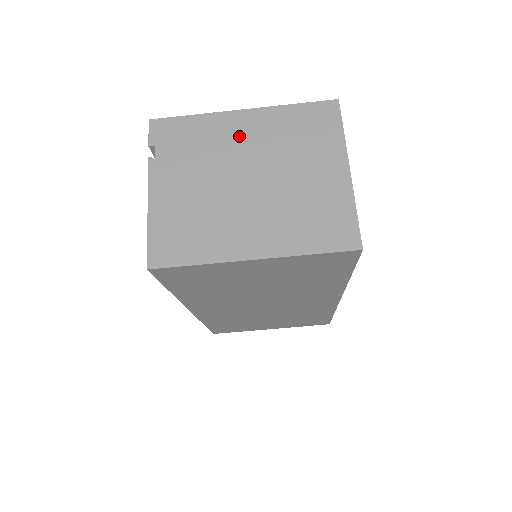
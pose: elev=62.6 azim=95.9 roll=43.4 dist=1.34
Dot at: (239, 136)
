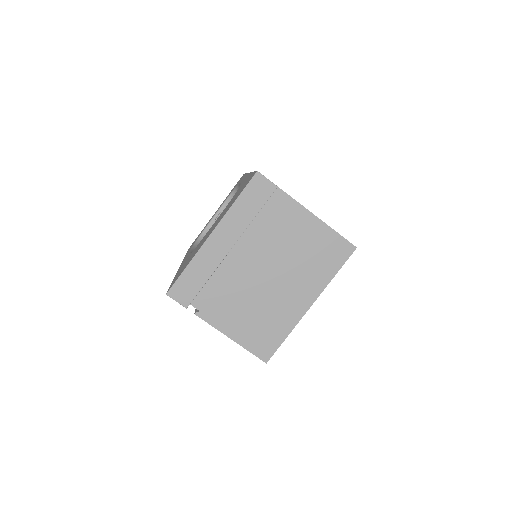
Dot at: (228, 252)
